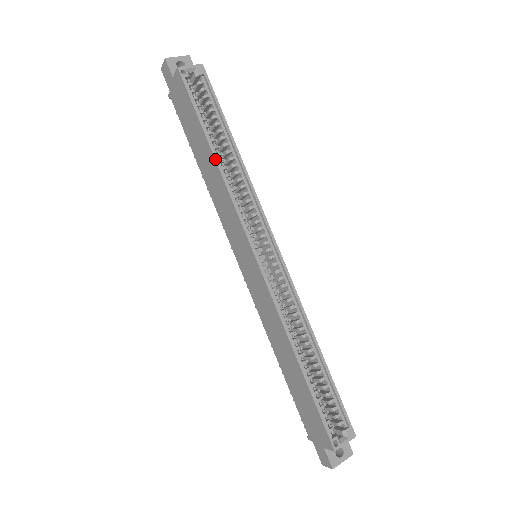
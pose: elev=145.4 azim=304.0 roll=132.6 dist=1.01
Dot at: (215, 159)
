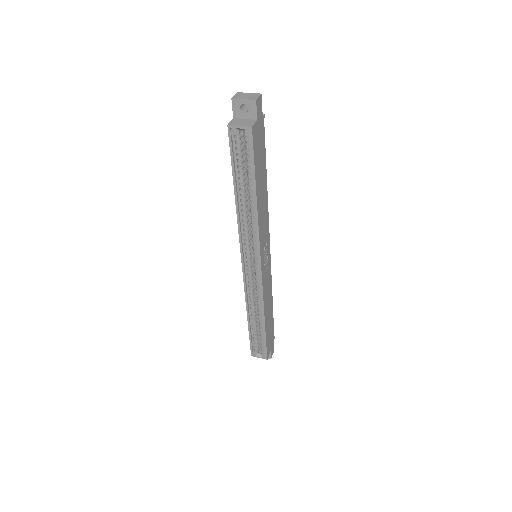
Dot at: (235, 202)
